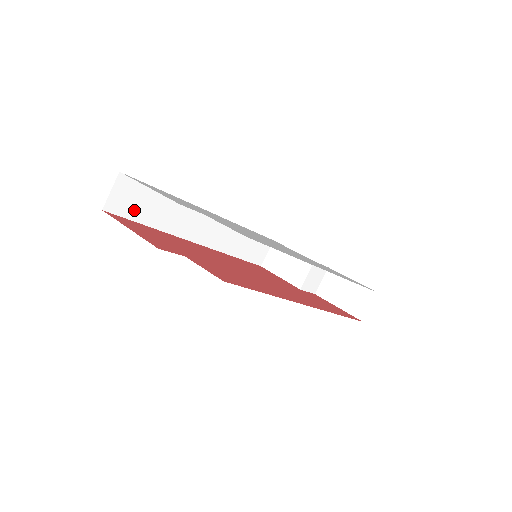
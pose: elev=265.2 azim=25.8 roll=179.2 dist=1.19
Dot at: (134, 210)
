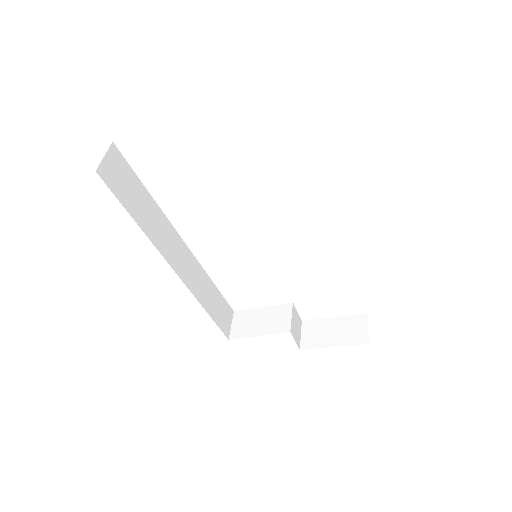
Dot at: (123, 193)
